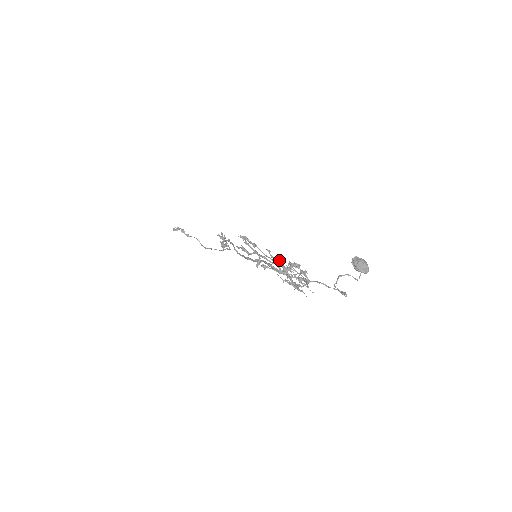
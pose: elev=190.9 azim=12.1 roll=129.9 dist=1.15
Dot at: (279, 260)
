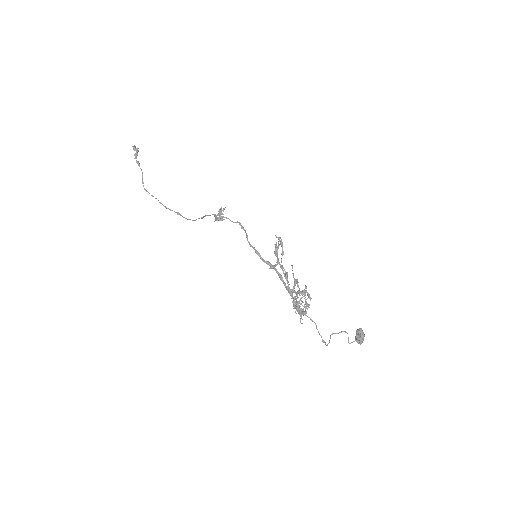
Dot at: occluded
